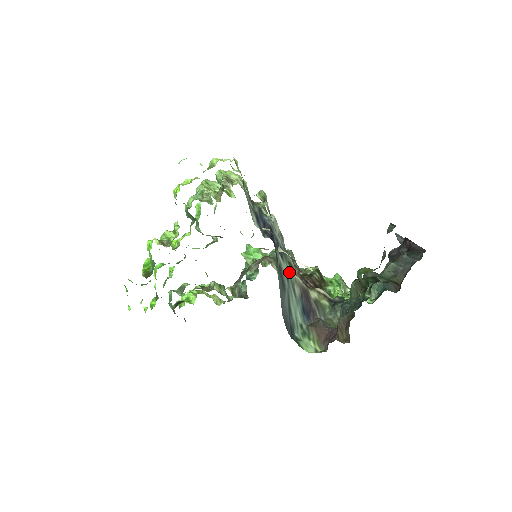
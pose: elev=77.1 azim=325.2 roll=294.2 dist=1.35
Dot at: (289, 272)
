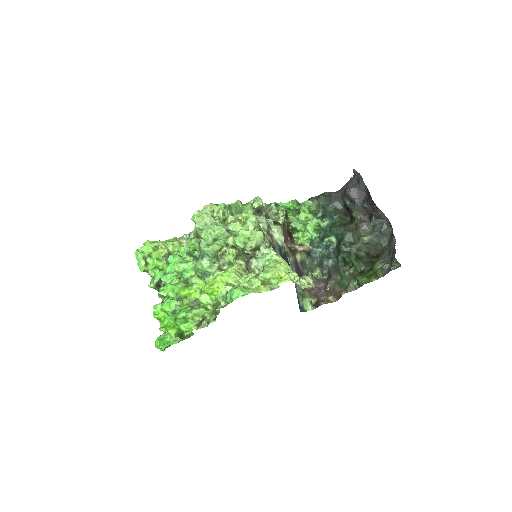
Dot at: (290, 264)
